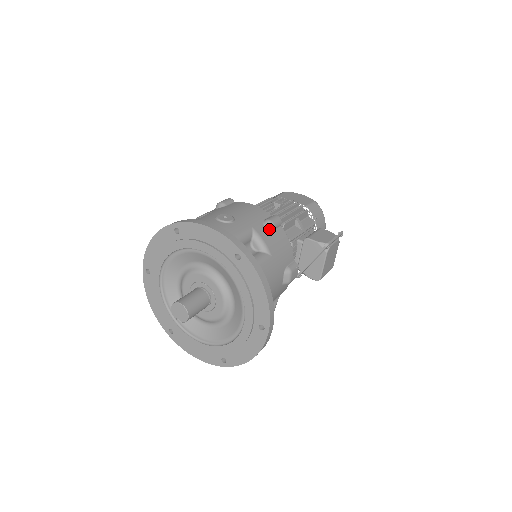
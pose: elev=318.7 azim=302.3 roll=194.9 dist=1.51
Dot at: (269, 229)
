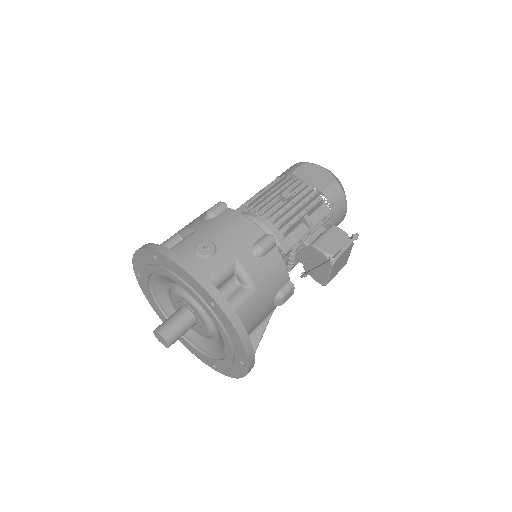
Dot at: (258, 256)
